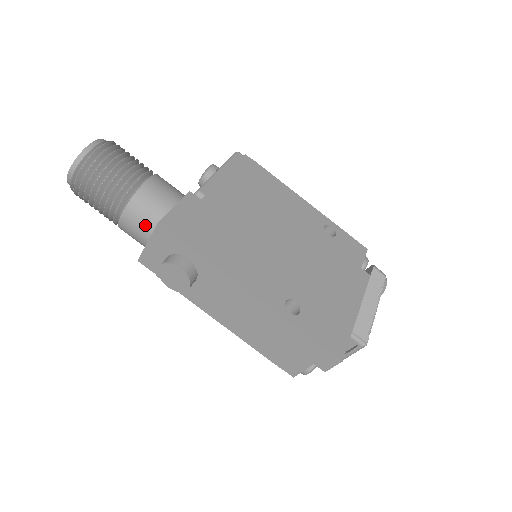
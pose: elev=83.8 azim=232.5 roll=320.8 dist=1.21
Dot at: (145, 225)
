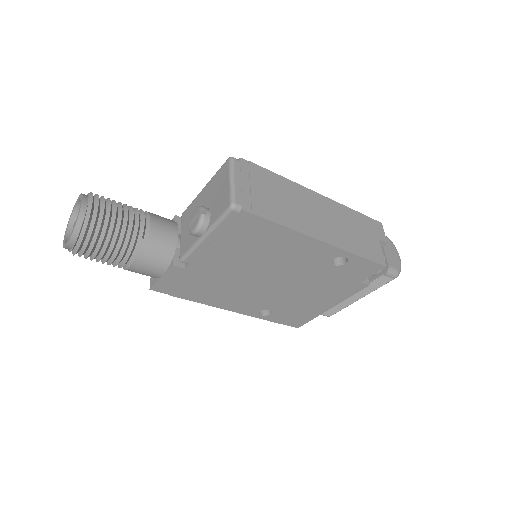
Dot at: occluded
